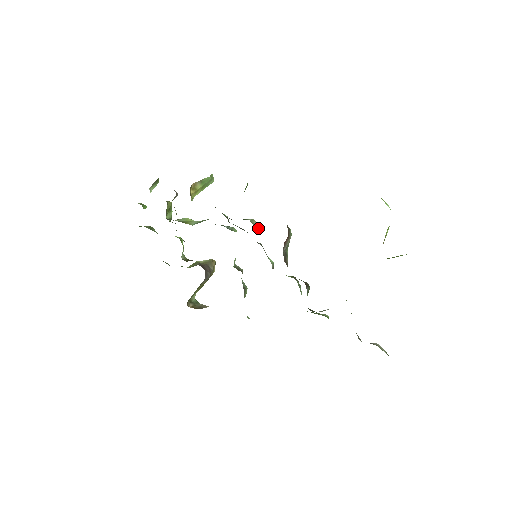
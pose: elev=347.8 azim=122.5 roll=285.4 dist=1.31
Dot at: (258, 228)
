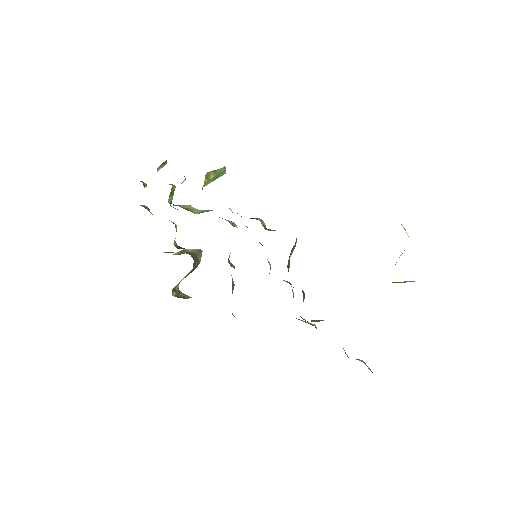
Dot at: (266, 229)
